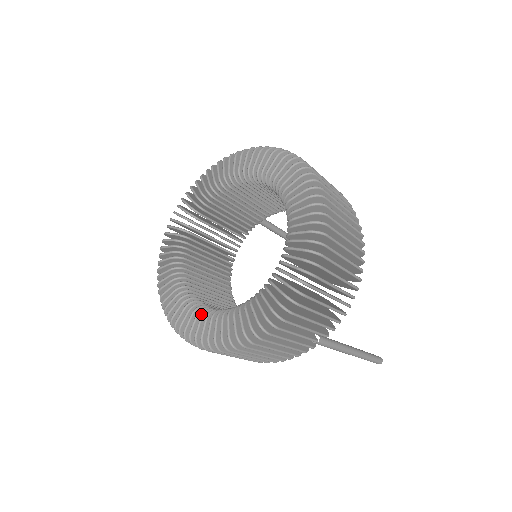
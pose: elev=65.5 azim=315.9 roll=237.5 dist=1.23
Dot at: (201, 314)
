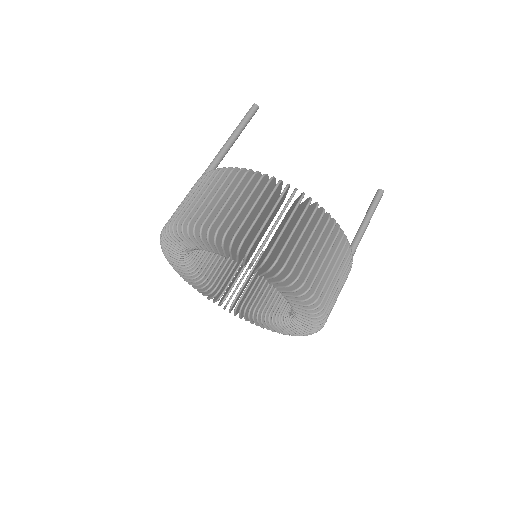
Dot at: (255, 316)
